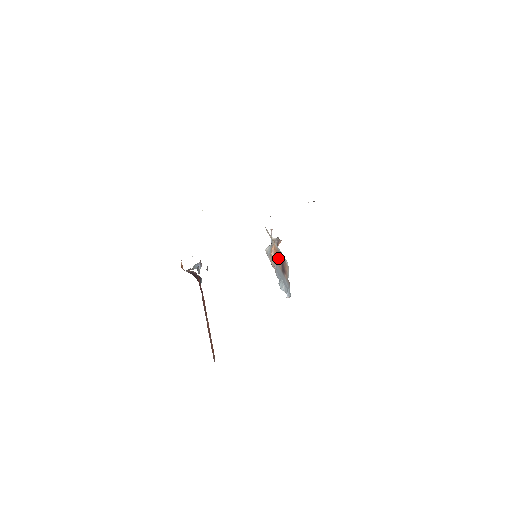
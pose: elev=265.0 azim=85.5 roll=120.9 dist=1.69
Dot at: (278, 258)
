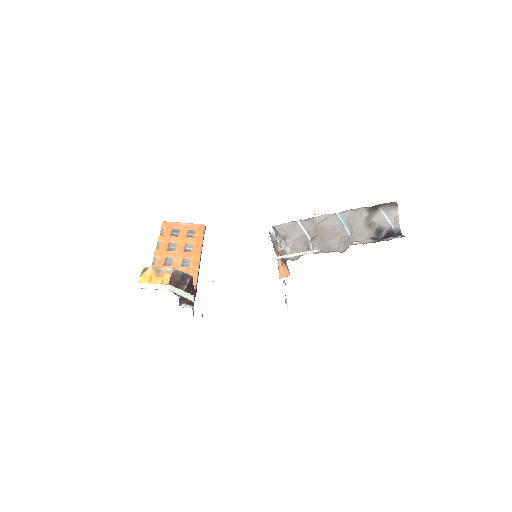
Dot at: occluded
